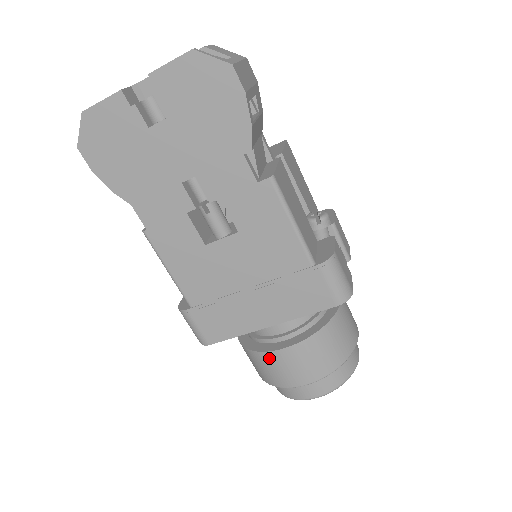
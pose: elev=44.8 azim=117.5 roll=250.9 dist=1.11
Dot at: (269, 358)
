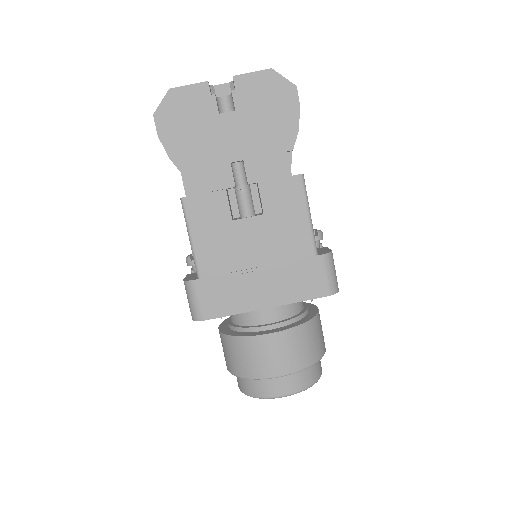
Dot at: (255, 343)
